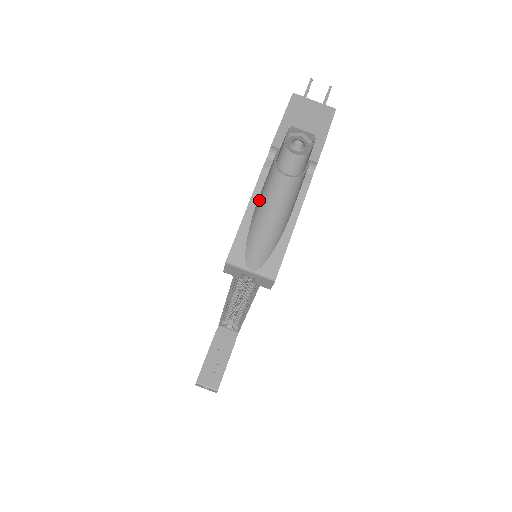
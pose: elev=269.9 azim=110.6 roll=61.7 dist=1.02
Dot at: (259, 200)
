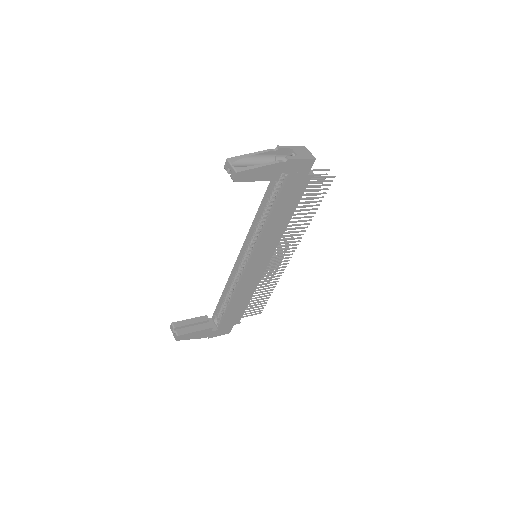
Dot at: (257, 156)
